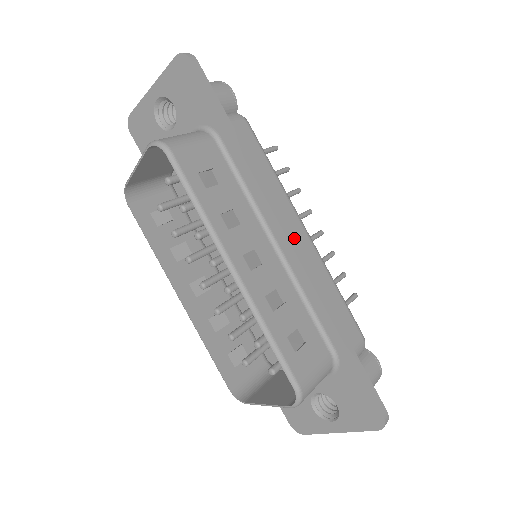
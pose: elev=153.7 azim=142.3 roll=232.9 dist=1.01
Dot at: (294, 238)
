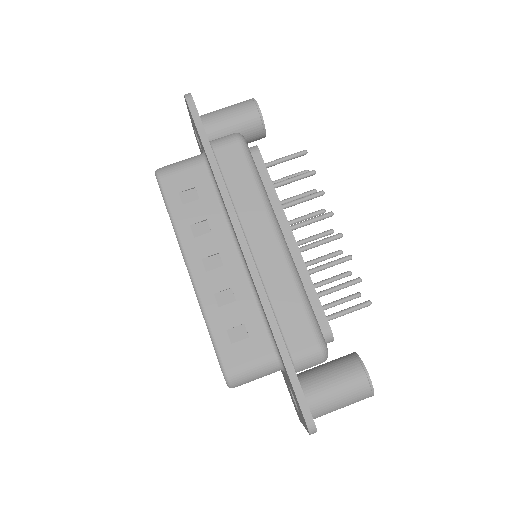
Dot at: (259, 245)
